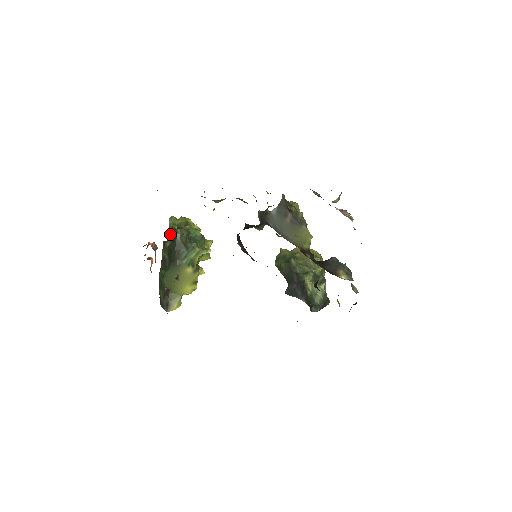
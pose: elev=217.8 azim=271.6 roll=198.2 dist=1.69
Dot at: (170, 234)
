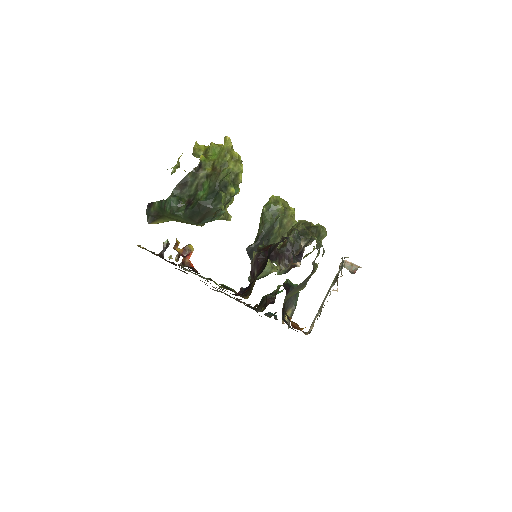
Dot at: (212, 183)
